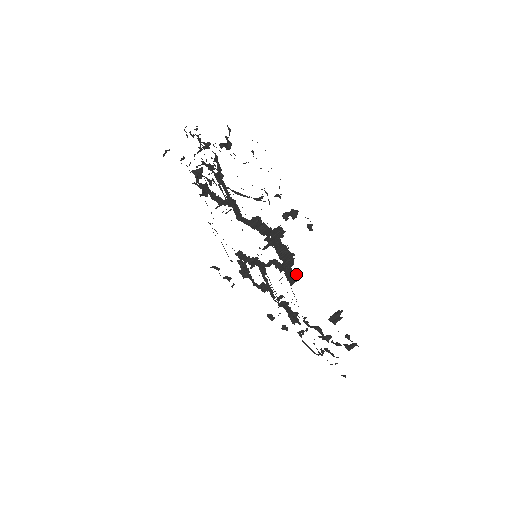
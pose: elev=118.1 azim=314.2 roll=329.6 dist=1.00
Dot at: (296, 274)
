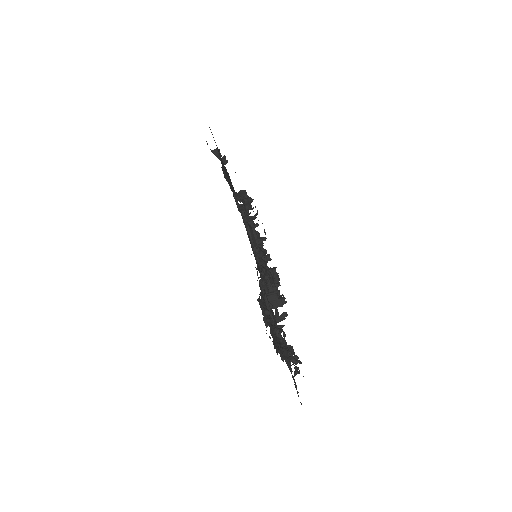
Dot at: occluded
